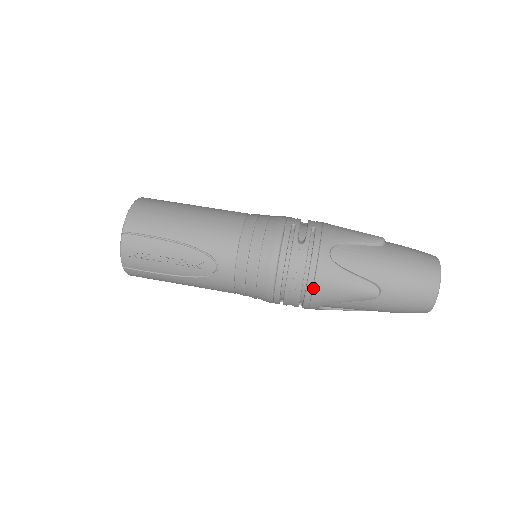
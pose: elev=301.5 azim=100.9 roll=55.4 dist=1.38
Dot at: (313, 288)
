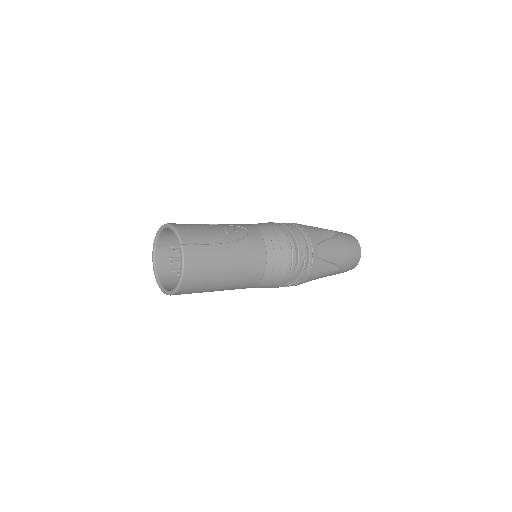
Dot at: (305, 230)
